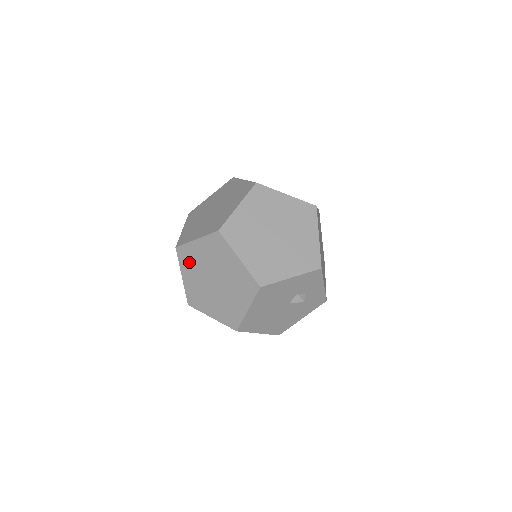
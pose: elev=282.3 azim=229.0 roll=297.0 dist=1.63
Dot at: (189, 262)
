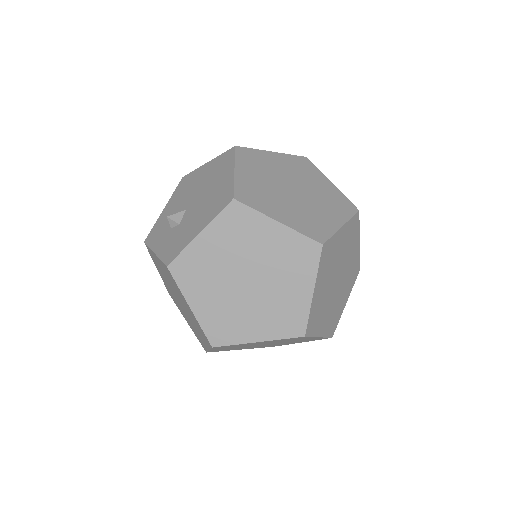
Dot at: occluded
